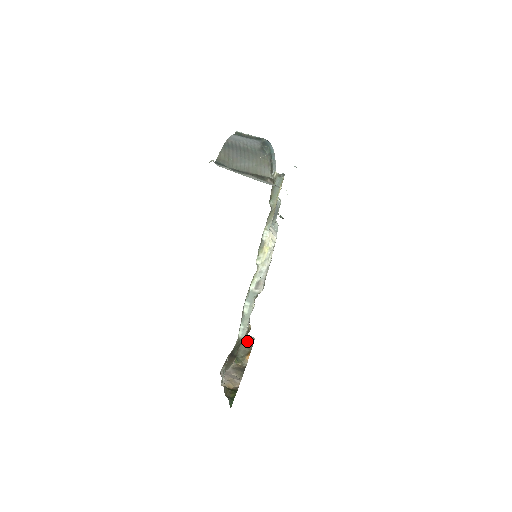
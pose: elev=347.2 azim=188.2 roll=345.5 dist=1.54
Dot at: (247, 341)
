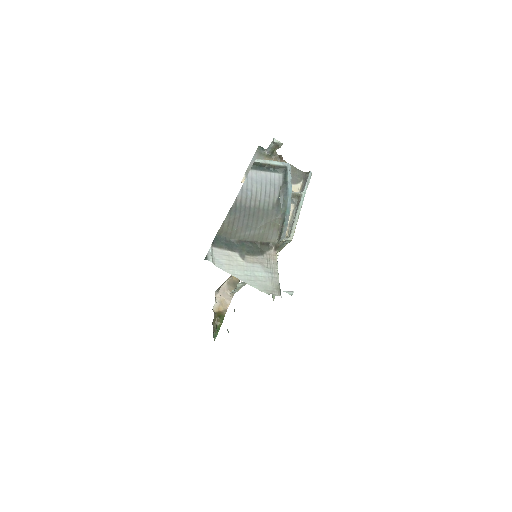
Dot at: occluded
